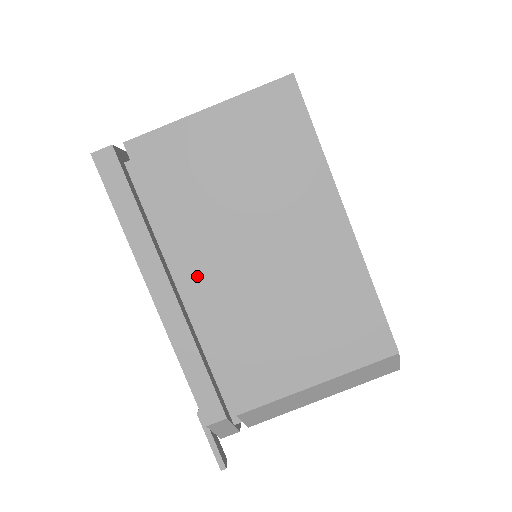
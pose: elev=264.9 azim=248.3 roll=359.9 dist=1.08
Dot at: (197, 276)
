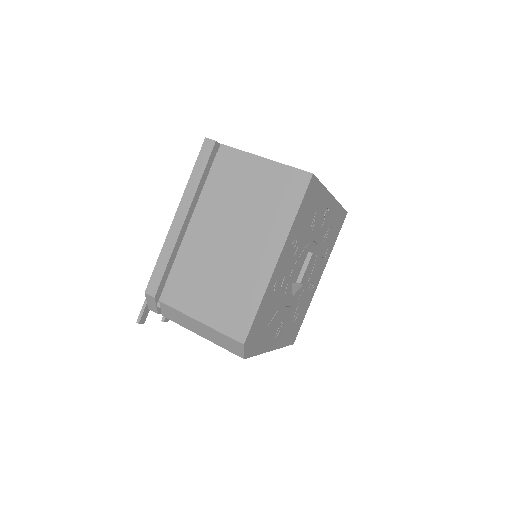
Dot at: (198, 226)
